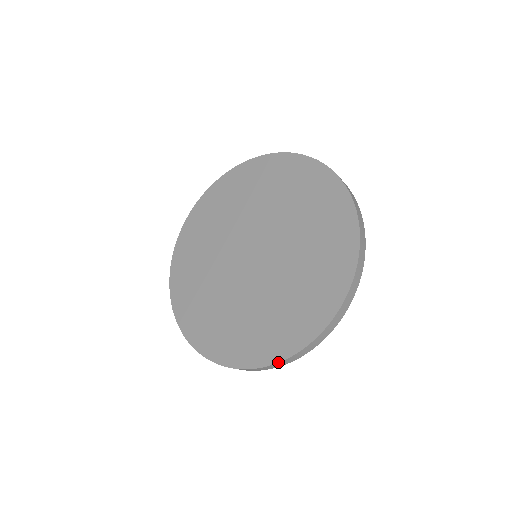
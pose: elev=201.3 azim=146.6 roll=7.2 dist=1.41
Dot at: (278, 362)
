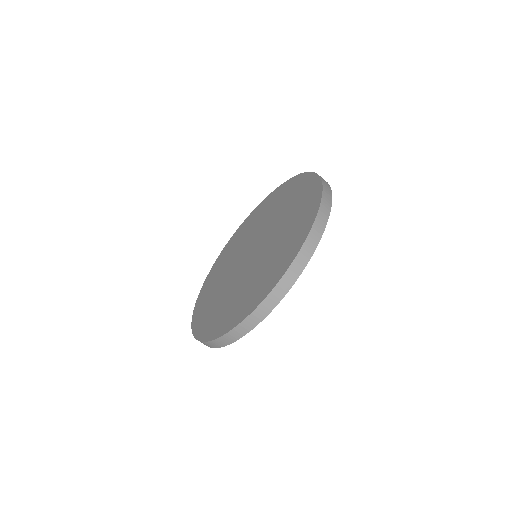
Dot at: (320, 203)
